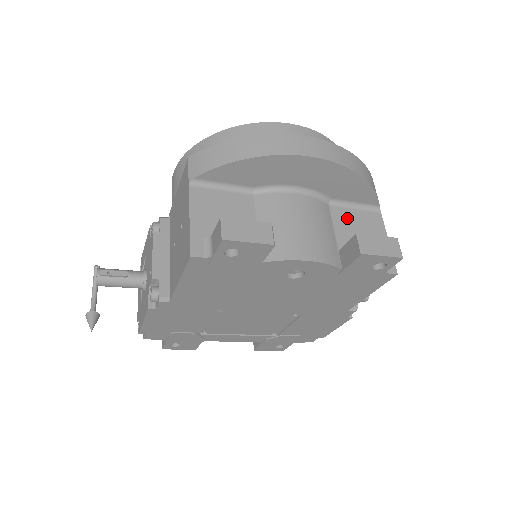
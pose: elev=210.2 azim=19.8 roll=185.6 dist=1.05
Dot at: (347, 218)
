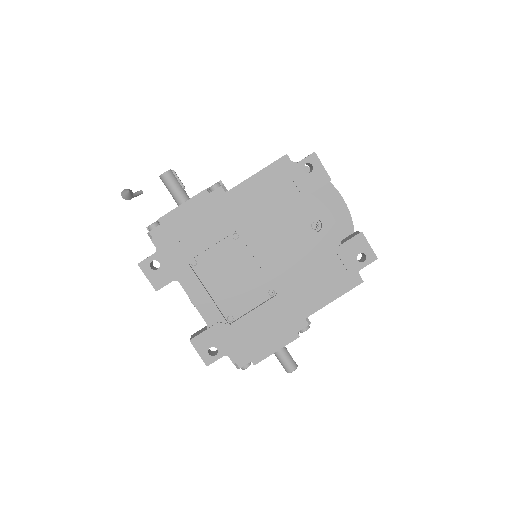
Dot at: occluded
